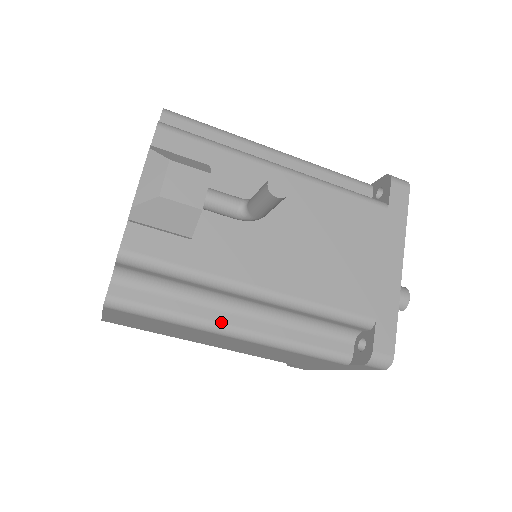
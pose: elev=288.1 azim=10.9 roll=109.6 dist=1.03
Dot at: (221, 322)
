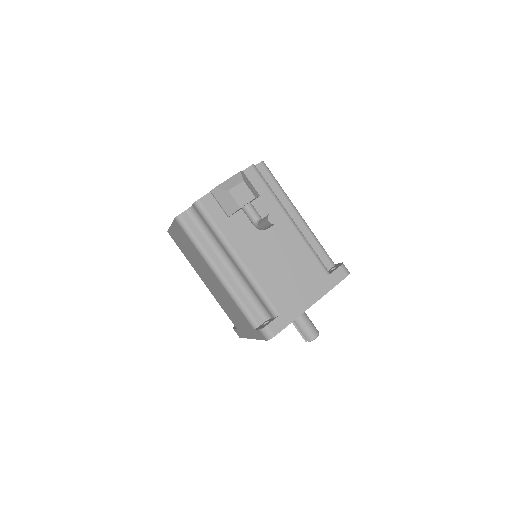
Dot at: (214, 262)
